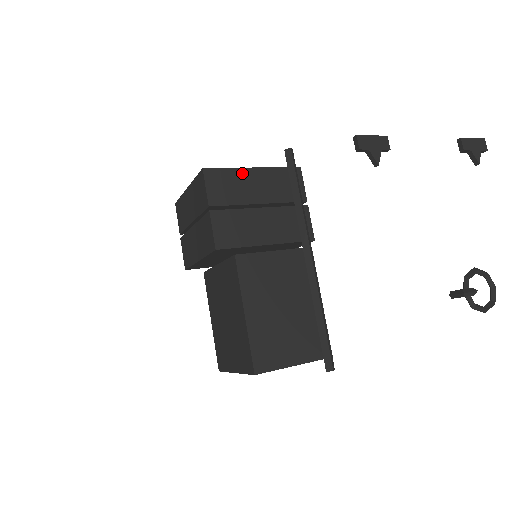
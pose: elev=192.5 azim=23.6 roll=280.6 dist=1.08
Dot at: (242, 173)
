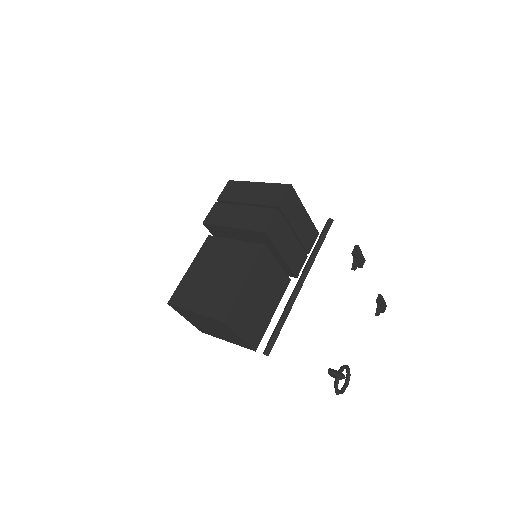
Dot at: (301, 207)
